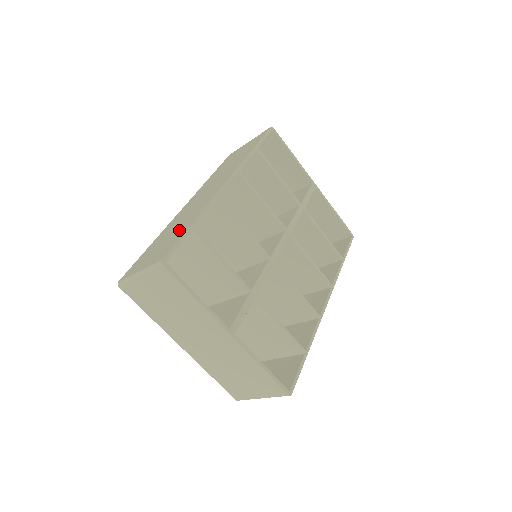
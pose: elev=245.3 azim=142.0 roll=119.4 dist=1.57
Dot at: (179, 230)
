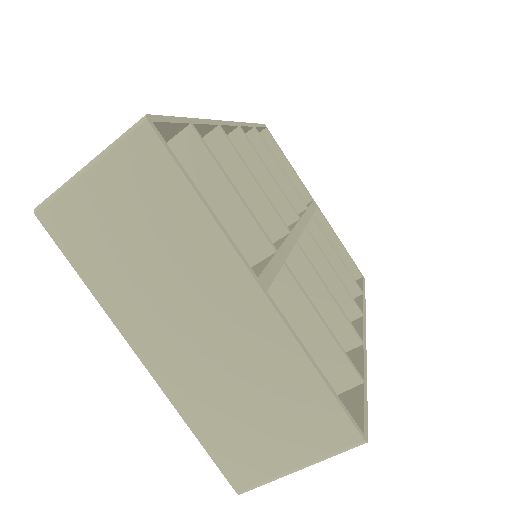
Dot at: occluded
